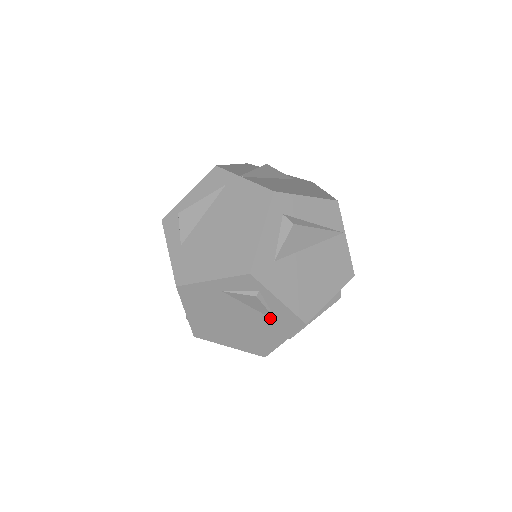
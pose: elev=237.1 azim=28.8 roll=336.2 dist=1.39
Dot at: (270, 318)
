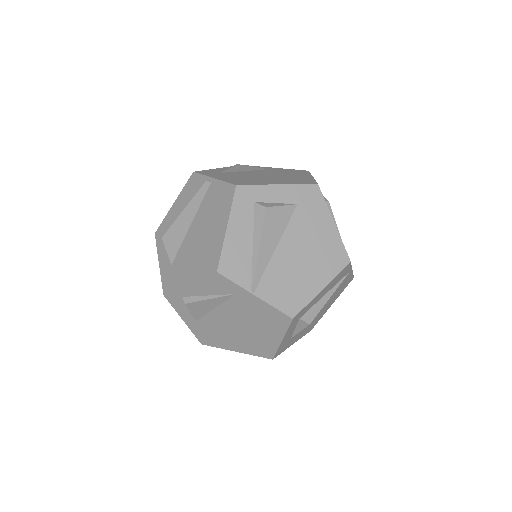
Dot at: occluded
